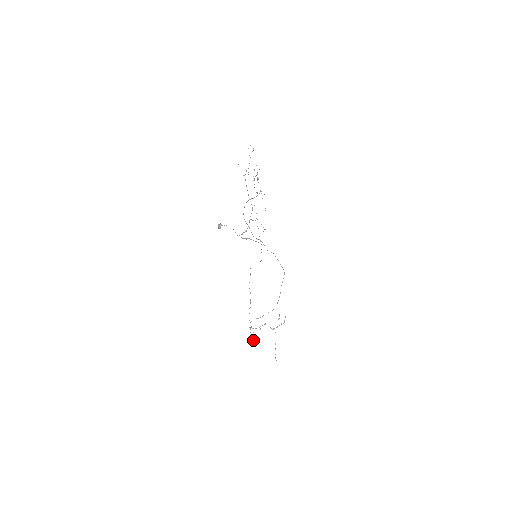
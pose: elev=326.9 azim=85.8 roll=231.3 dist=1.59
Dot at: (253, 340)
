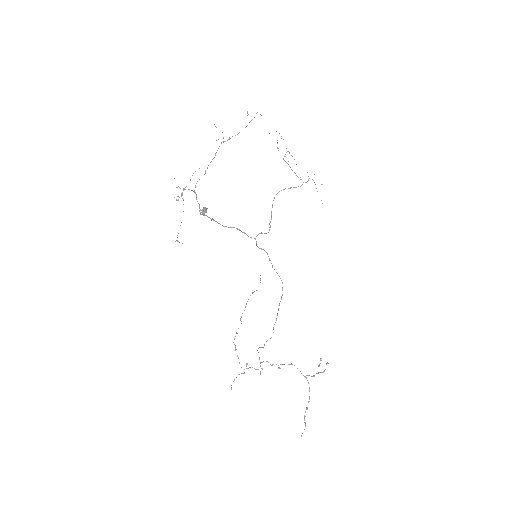
Dot at: occluded
